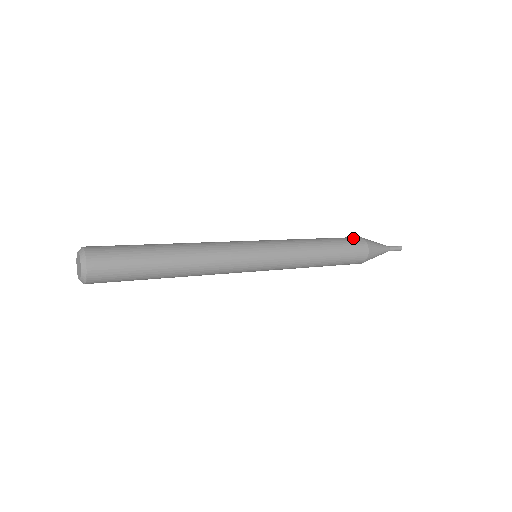
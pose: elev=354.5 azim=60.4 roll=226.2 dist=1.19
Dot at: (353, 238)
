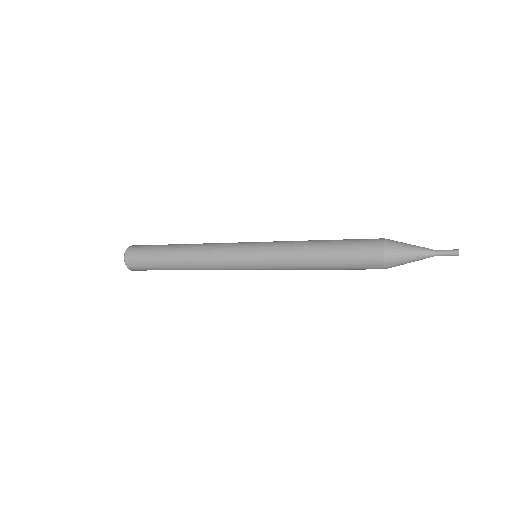
Dot at: (368, 245)
